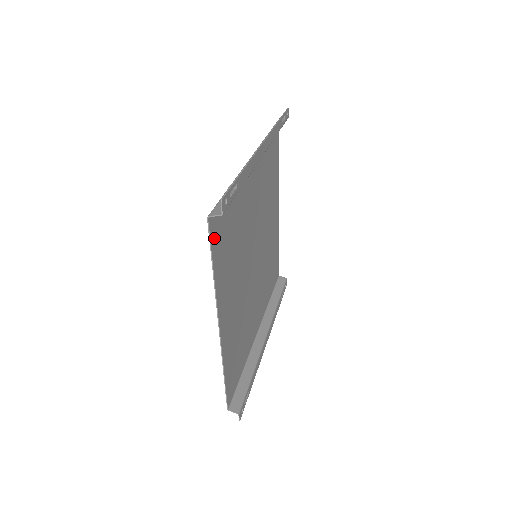
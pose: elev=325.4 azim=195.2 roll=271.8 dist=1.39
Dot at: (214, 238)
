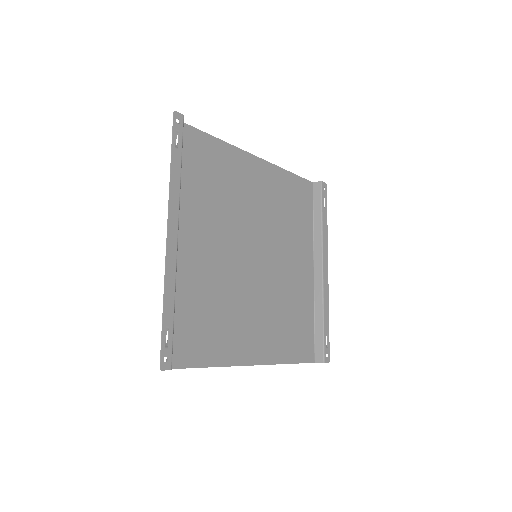
Dot at: (188, 359)
